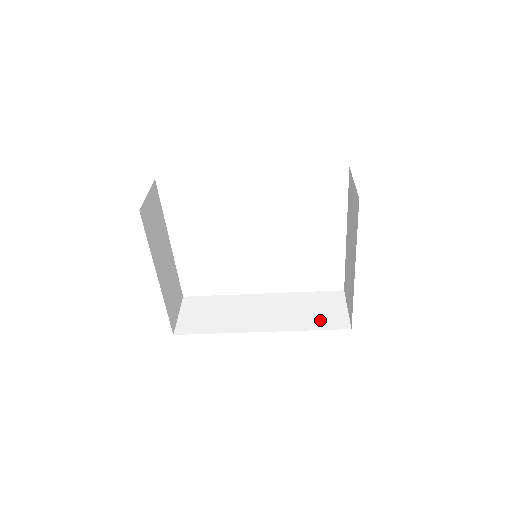
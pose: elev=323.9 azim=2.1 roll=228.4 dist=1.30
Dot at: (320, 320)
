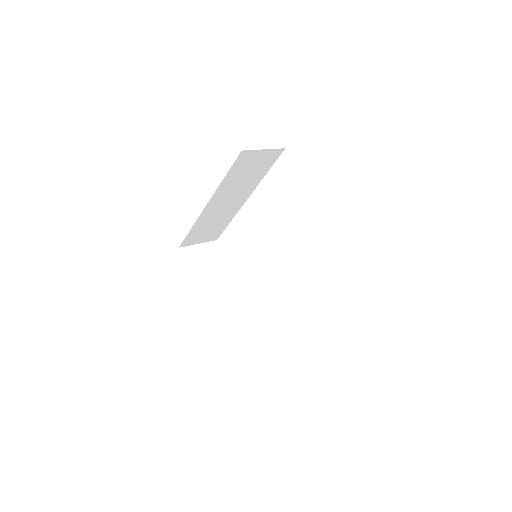
Dot at: occluded
